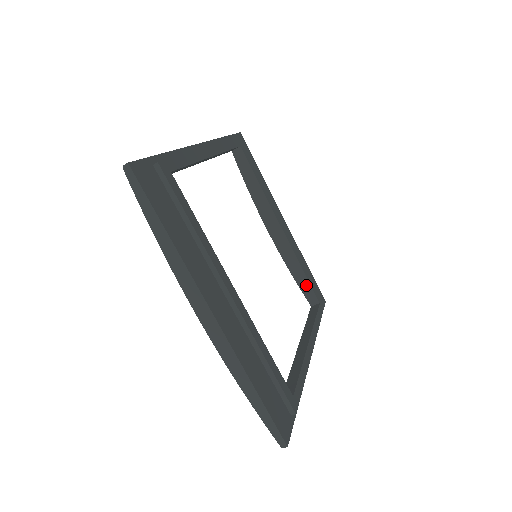
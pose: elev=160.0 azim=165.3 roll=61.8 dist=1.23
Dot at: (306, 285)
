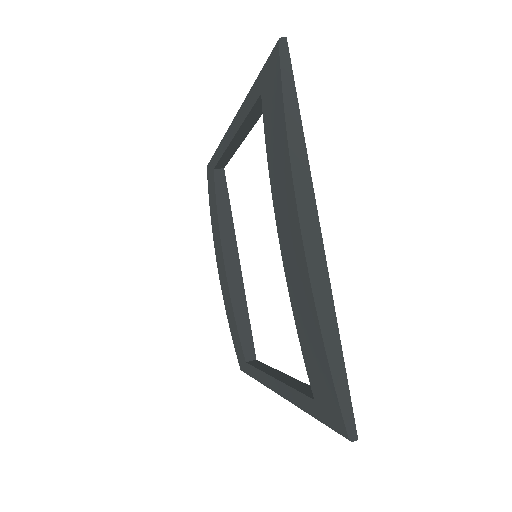
Dot at: (247, 335)
